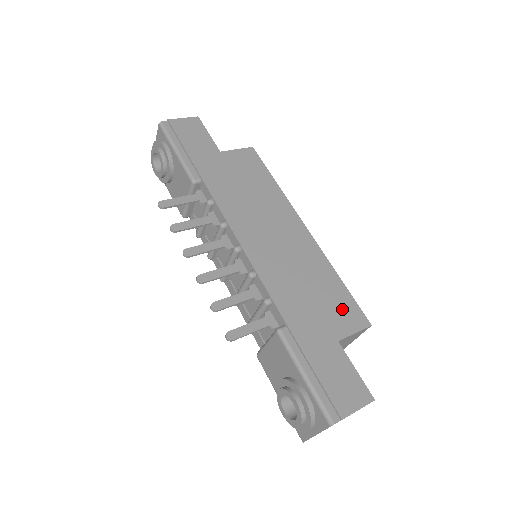
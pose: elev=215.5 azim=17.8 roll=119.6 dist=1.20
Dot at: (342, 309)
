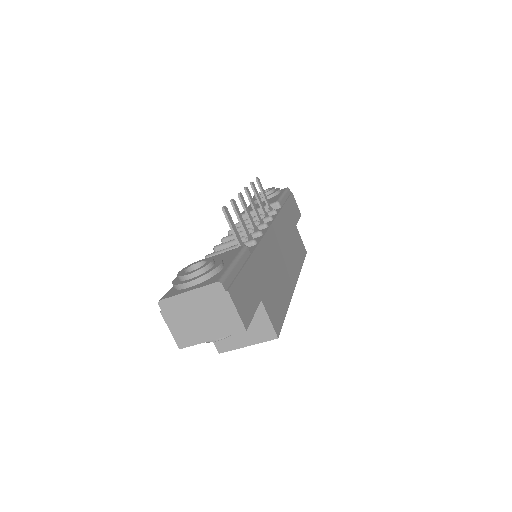
Dot at: (276, 309)
